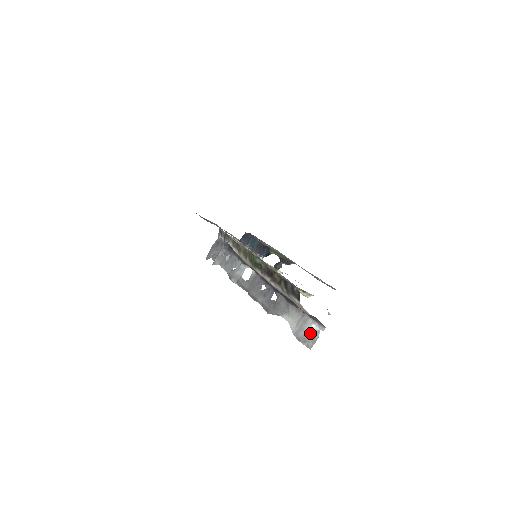
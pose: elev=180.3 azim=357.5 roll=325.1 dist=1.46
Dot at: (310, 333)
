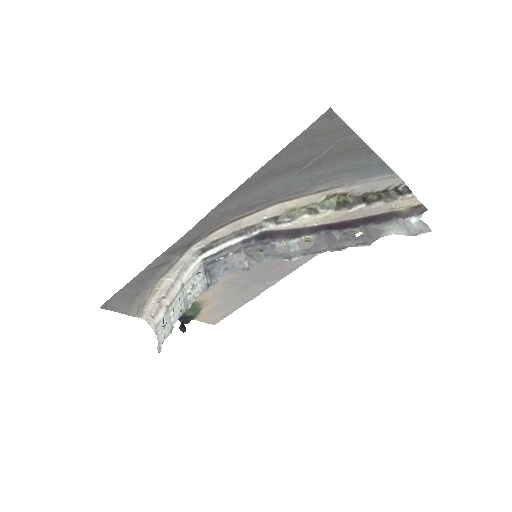
Dot at: (417, 225)
